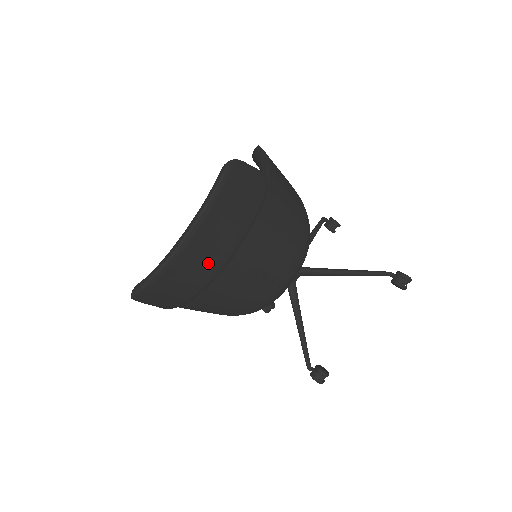
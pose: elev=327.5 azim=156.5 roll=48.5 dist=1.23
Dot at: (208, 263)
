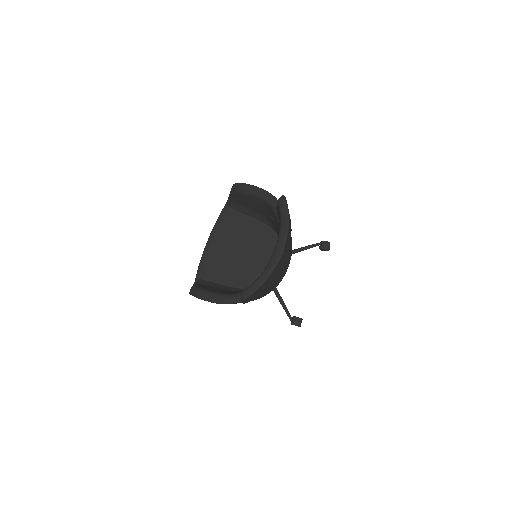
Dot at: (283, 261)
